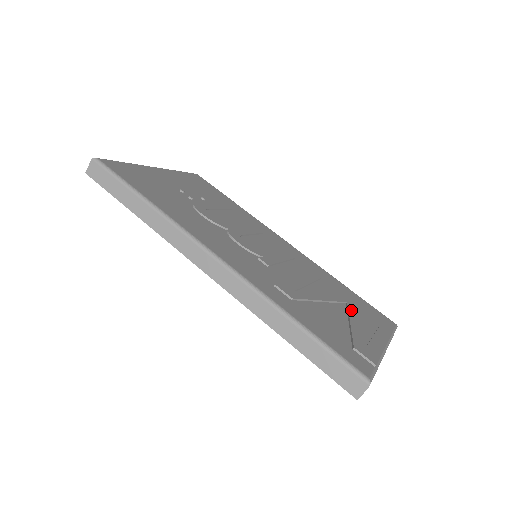
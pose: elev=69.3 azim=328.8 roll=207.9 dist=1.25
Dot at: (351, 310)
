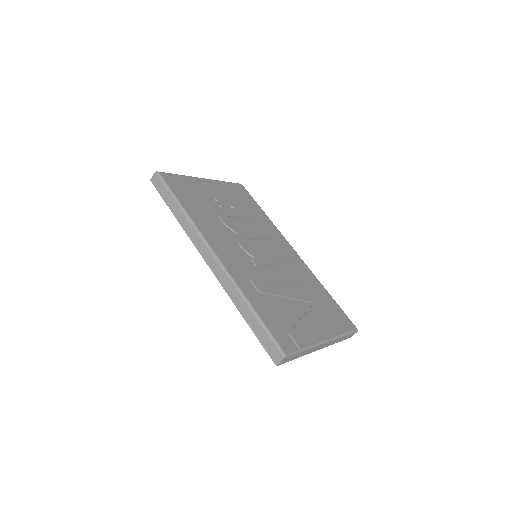
Dot at: (313, 309)
